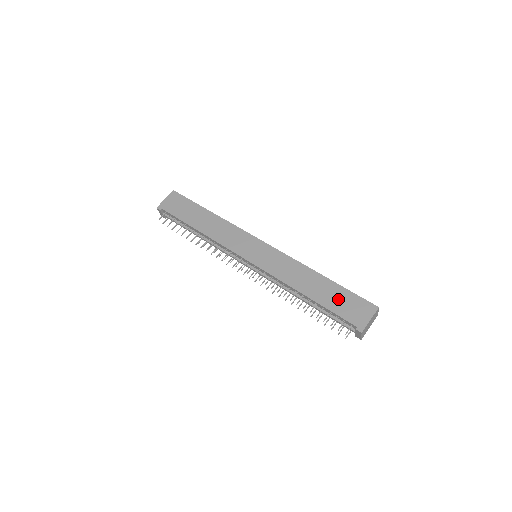
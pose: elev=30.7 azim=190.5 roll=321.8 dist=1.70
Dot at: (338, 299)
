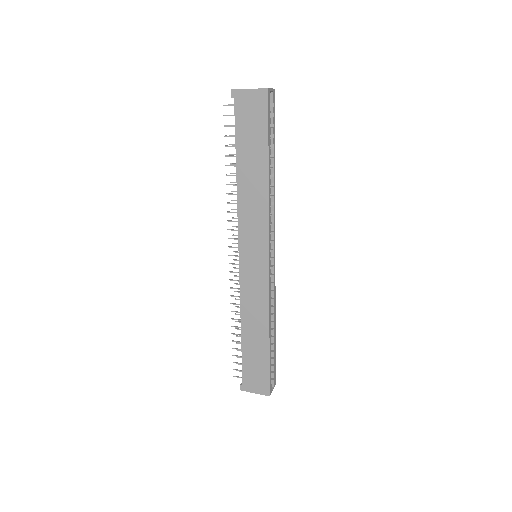
Dot at: (256, 362)
